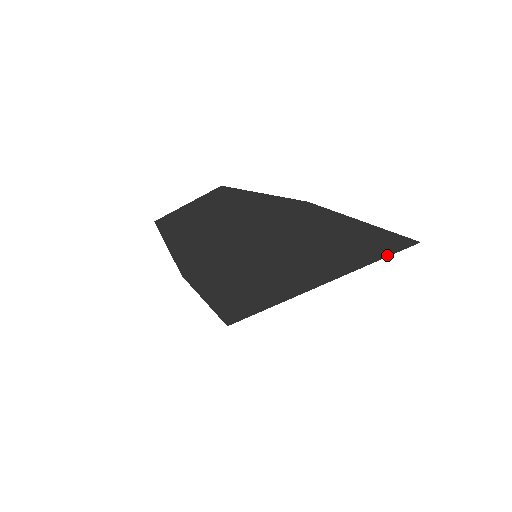
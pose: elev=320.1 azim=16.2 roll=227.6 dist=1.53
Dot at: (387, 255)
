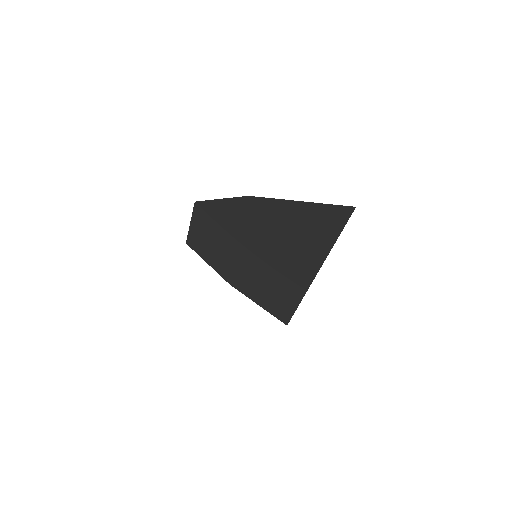
Dot at: (341, 229)
